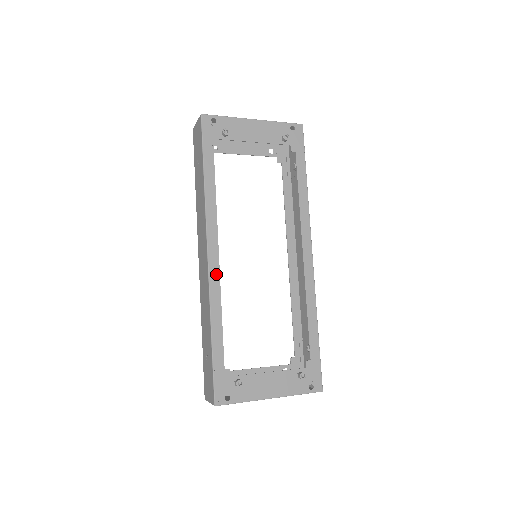
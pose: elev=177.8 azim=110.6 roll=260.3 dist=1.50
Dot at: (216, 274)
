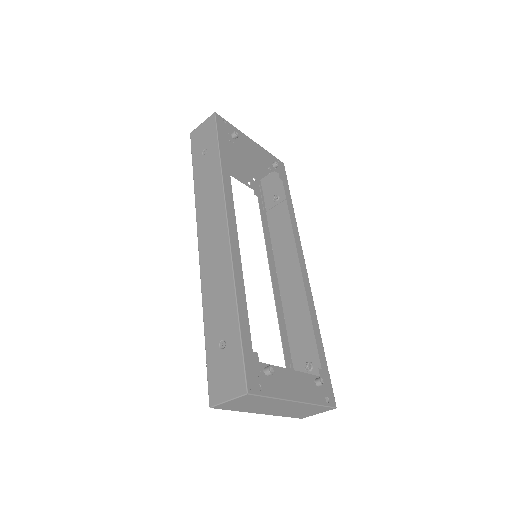
Dot at: (236, 247)
